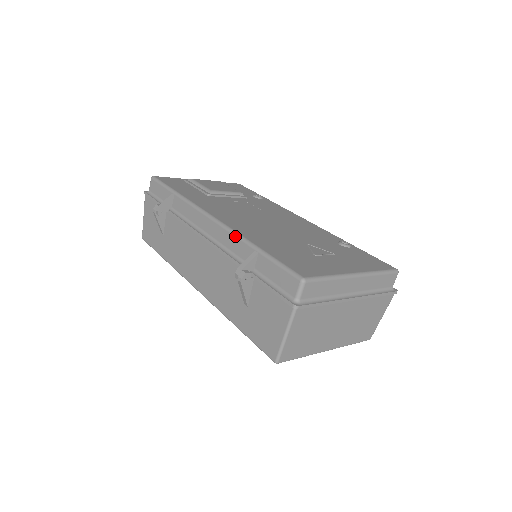
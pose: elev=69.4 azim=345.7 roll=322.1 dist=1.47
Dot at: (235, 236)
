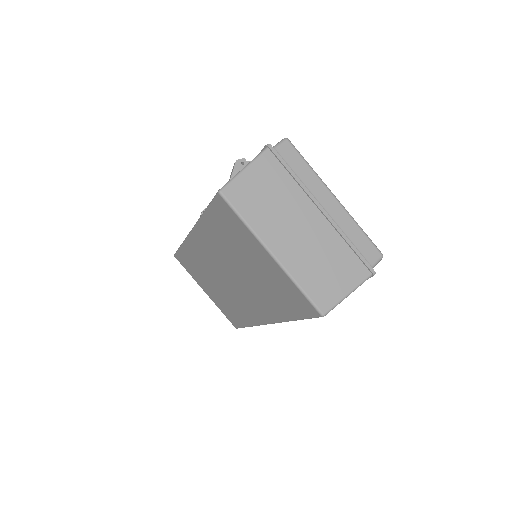
Dot at: occluded
